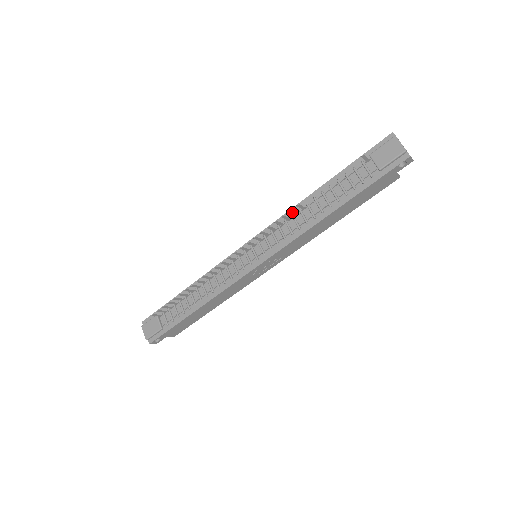
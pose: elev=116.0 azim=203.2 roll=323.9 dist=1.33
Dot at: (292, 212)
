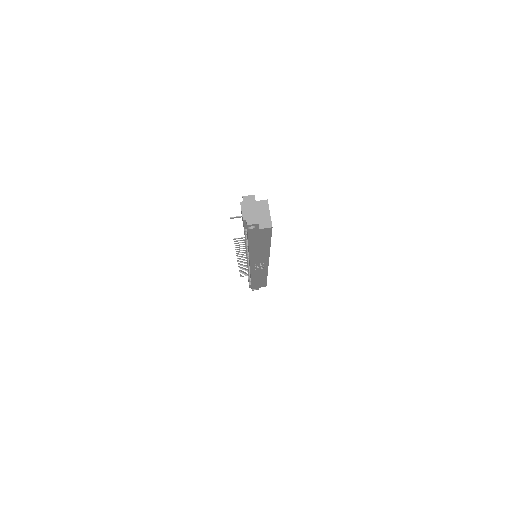
Dot at: occluded
